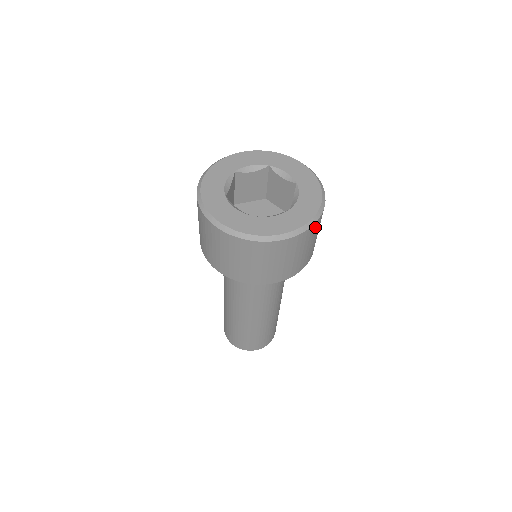
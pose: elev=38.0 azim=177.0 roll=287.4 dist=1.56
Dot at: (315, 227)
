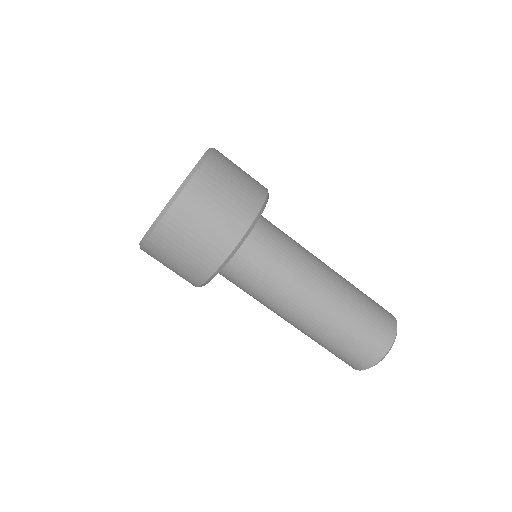
Dot at: (184, 205)
